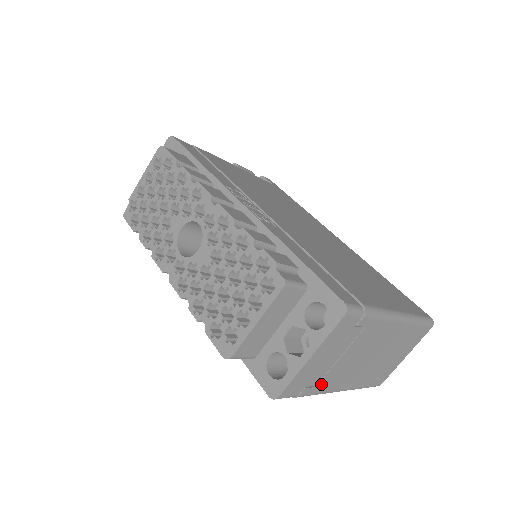
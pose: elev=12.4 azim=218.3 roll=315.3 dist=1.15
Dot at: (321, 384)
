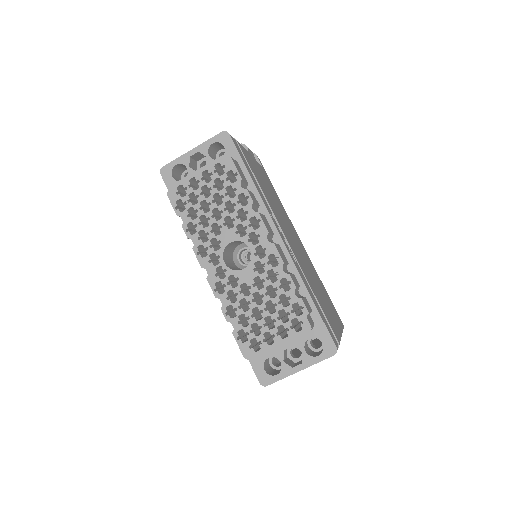
Dot at: occluded
